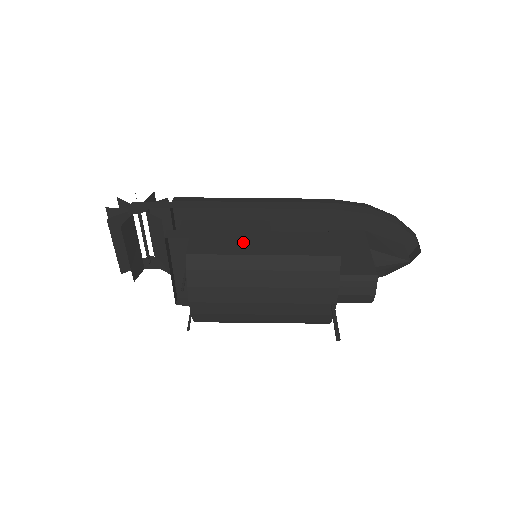
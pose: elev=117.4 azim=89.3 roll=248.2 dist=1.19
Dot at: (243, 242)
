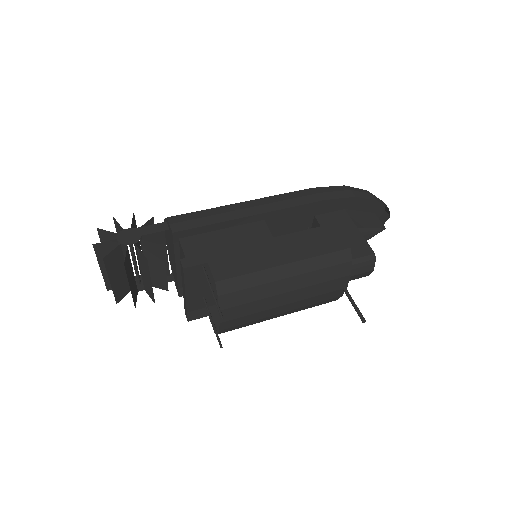
Dot at: (261, 254)
